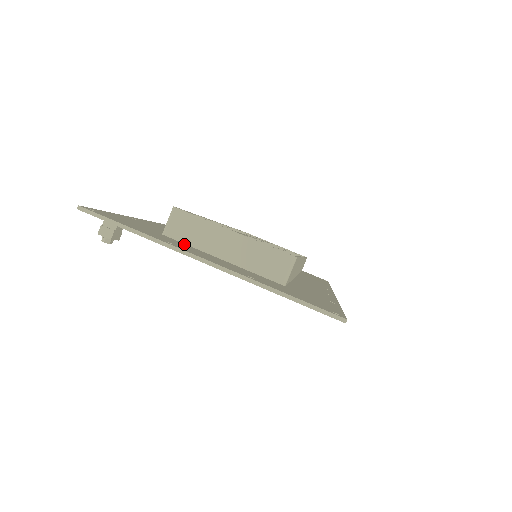
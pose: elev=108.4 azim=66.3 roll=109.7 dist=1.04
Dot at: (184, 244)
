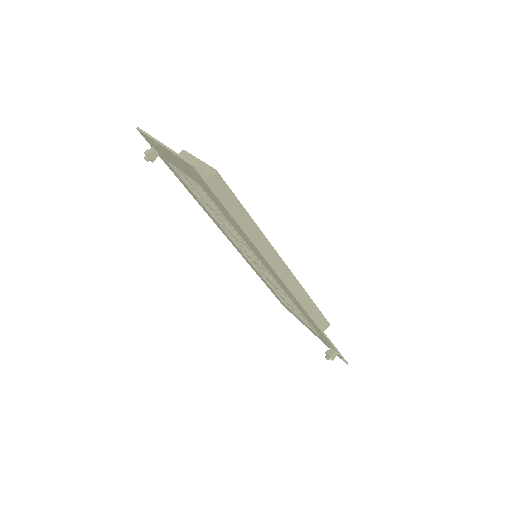
Dot at: occluded
